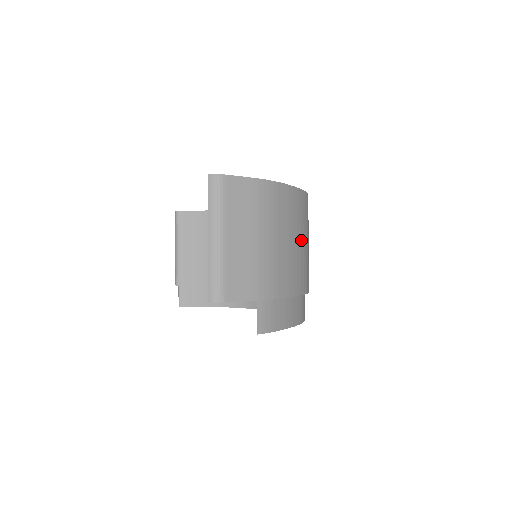
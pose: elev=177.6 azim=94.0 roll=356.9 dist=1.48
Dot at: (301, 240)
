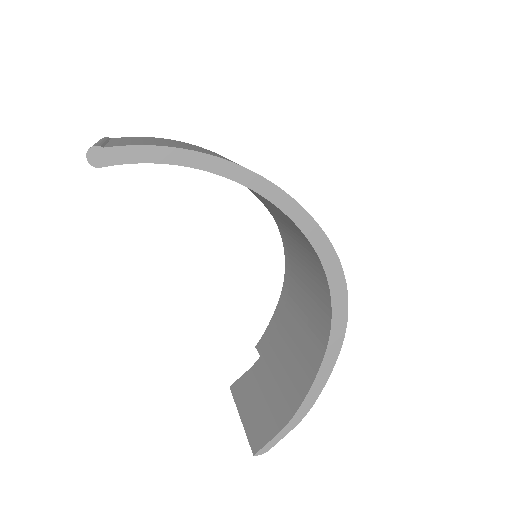
Dot at: occluded
